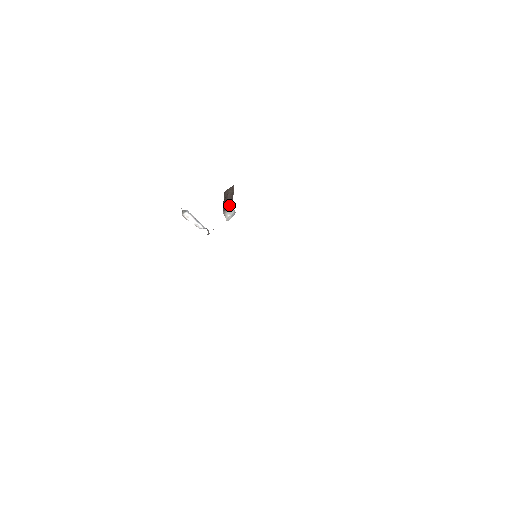
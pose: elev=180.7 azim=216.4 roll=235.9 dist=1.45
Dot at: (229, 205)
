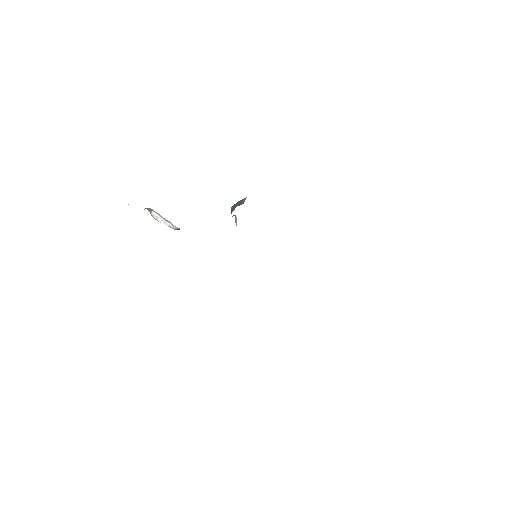
Dot at: occluded
